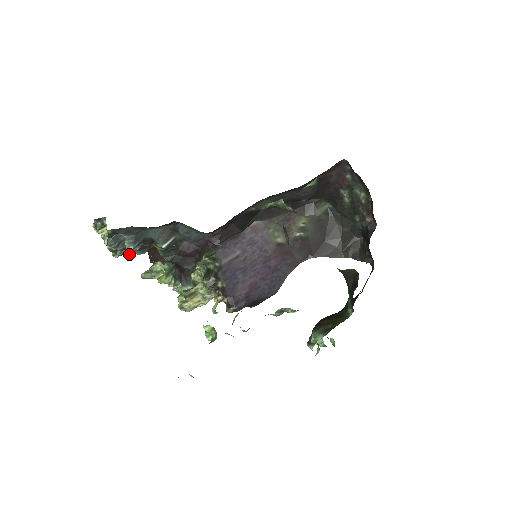
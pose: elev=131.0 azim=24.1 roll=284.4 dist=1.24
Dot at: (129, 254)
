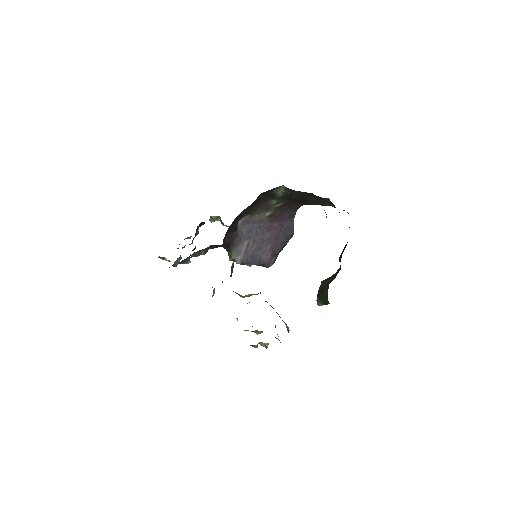
Dot at: occluded
